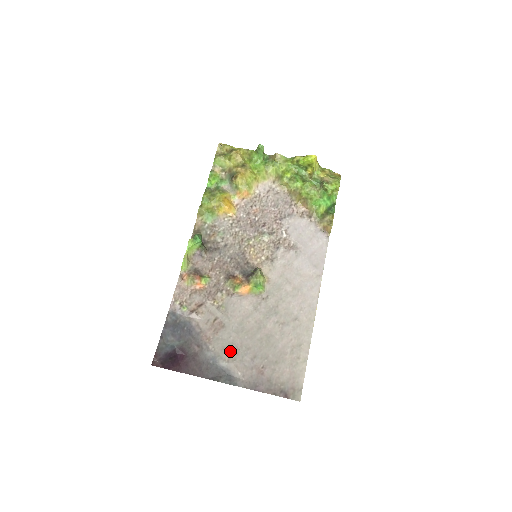
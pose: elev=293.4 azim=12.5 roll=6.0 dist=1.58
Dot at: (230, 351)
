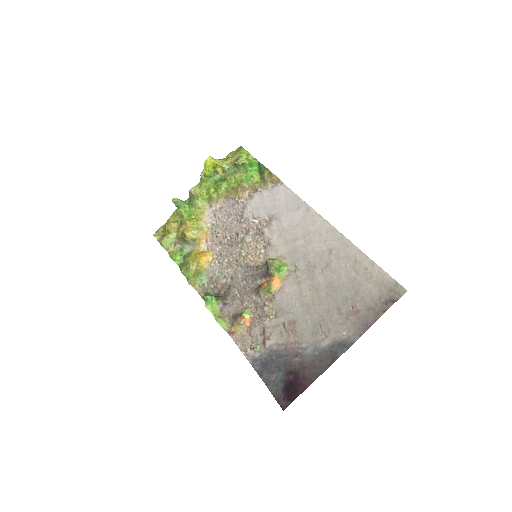
Dot at: (319, 329)
